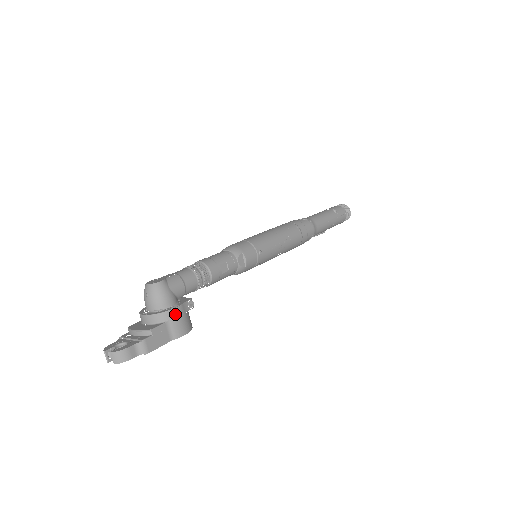
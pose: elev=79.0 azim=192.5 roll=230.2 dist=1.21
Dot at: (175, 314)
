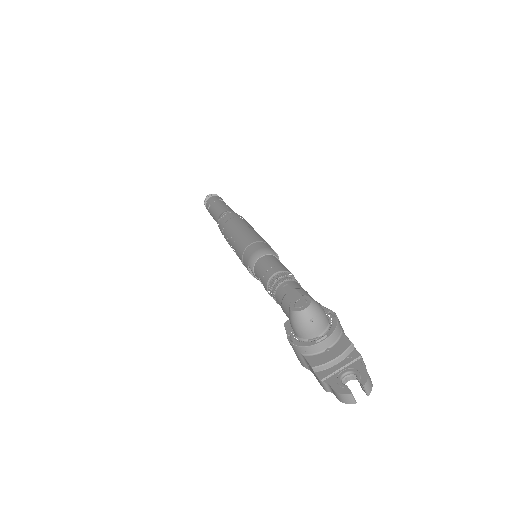
Dot at: (338, 320)
